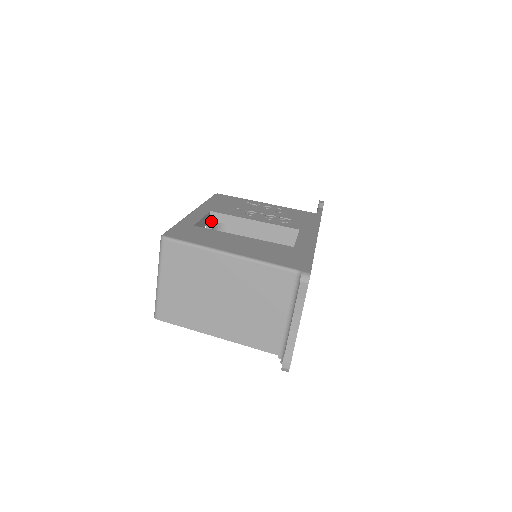
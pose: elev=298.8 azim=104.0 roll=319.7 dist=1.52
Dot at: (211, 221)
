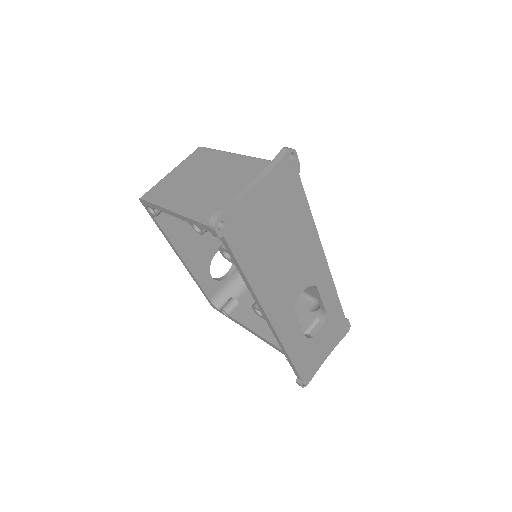
Dot at: occluded
